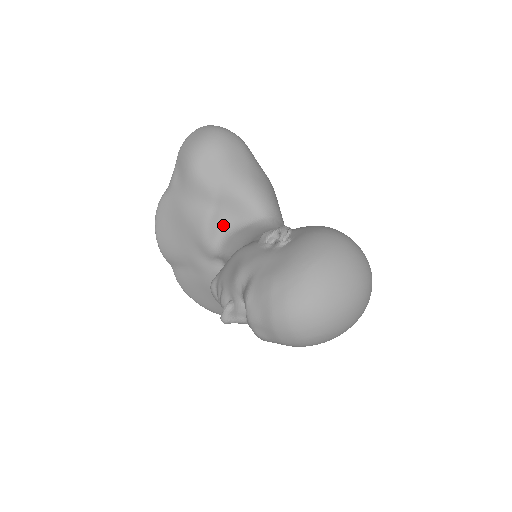
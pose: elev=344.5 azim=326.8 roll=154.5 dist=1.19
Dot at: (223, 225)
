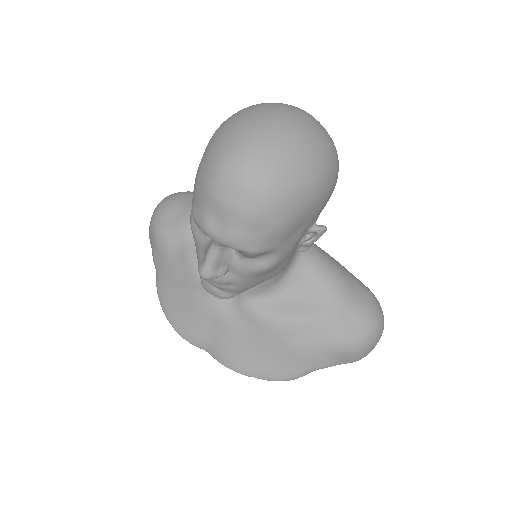
Dot at: occluded
